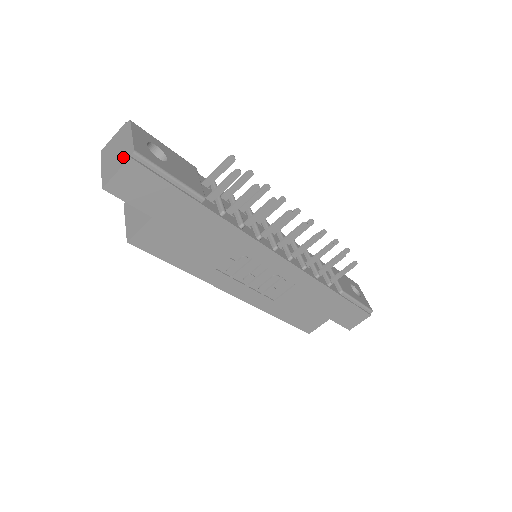
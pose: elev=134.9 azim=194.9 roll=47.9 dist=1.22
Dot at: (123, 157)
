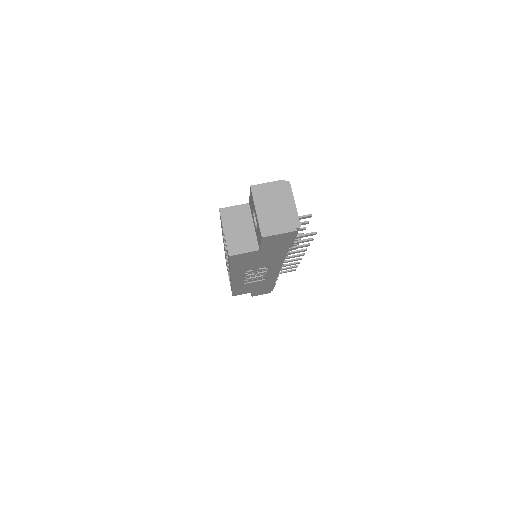
Dot at: (287, 223)
